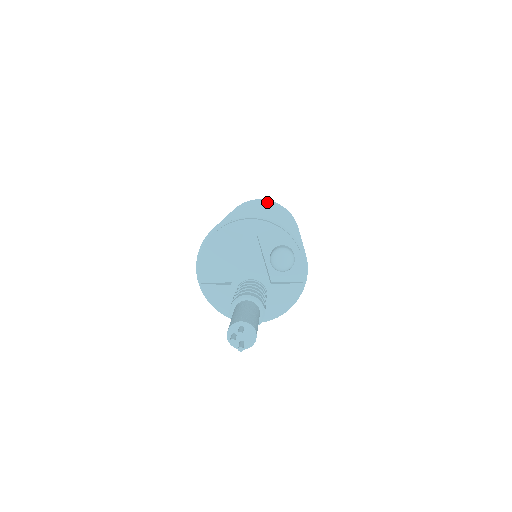
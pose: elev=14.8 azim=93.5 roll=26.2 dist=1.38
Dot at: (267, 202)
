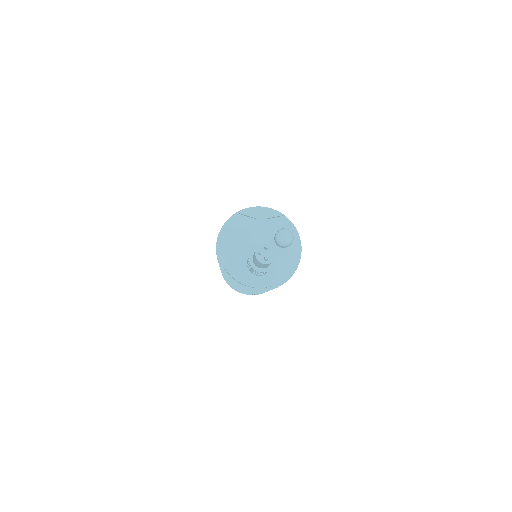
Dot at: occluded
